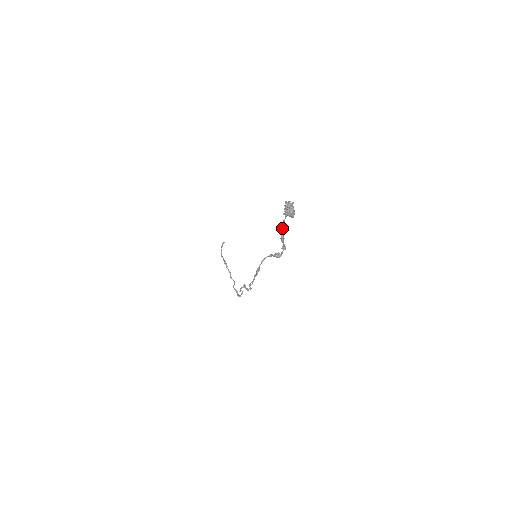
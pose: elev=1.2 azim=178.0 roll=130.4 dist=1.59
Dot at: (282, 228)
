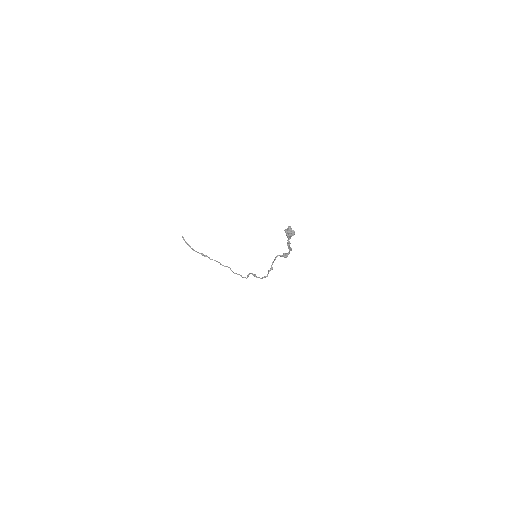
Dot at: (289, 245)
